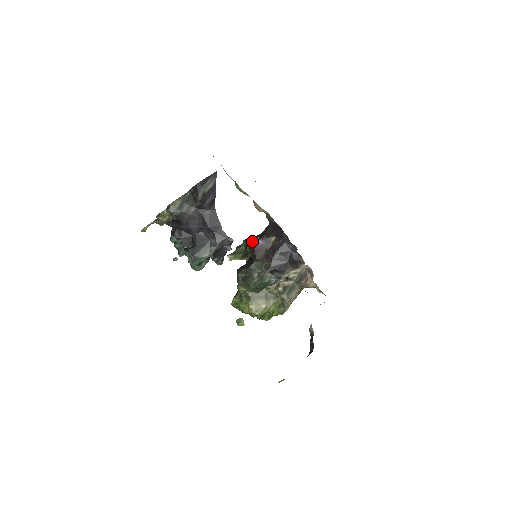
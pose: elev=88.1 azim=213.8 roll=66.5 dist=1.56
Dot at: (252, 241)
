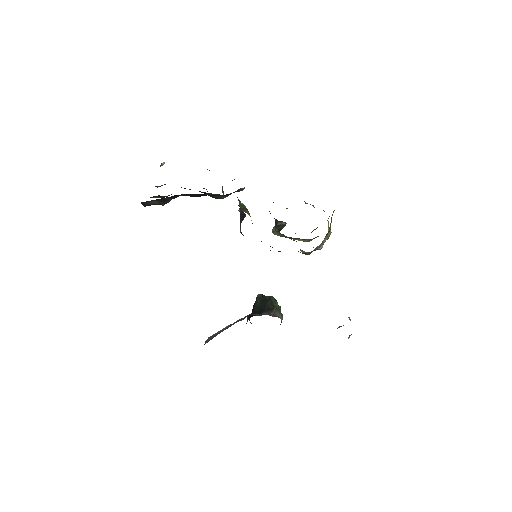
Dot at: occluded
